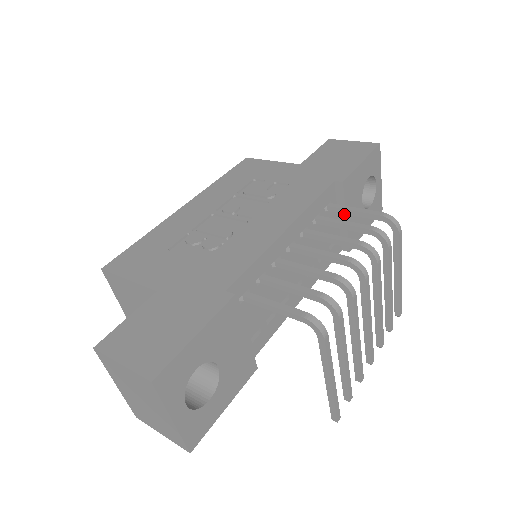
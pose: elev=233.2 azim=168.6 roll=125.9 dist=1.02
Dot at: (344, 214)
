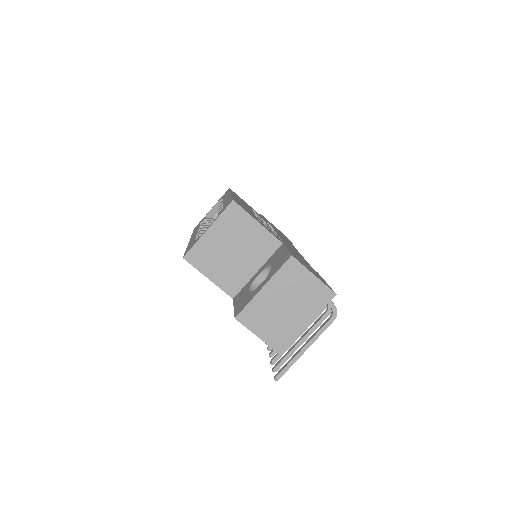
Dot at: occluded
